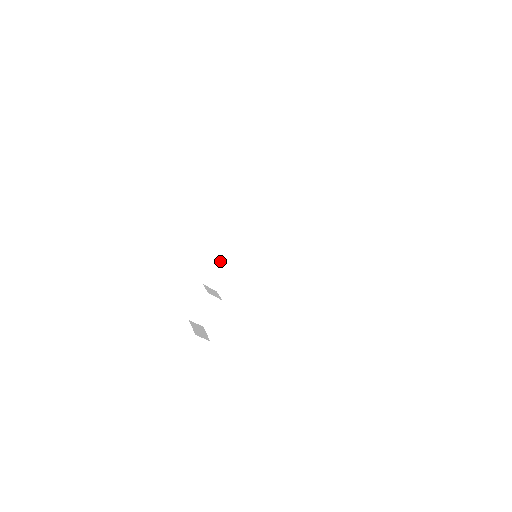
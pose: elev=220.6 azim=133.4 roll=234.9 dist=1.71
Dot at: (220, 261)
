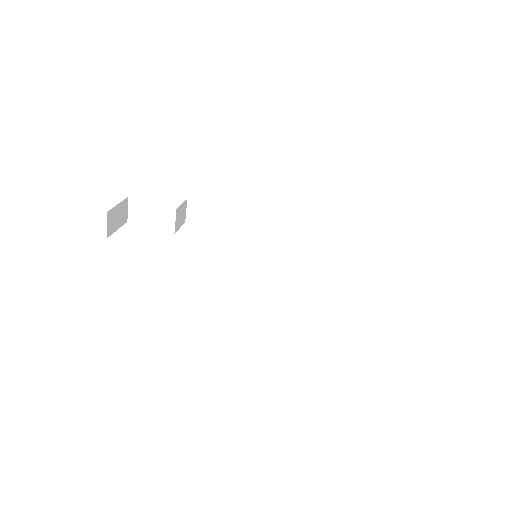
Dot at: occluded
